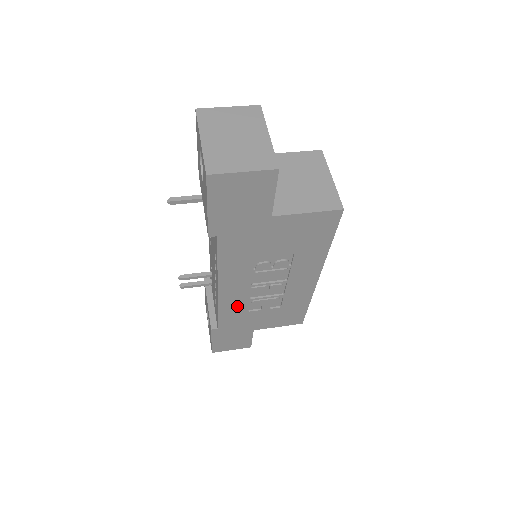
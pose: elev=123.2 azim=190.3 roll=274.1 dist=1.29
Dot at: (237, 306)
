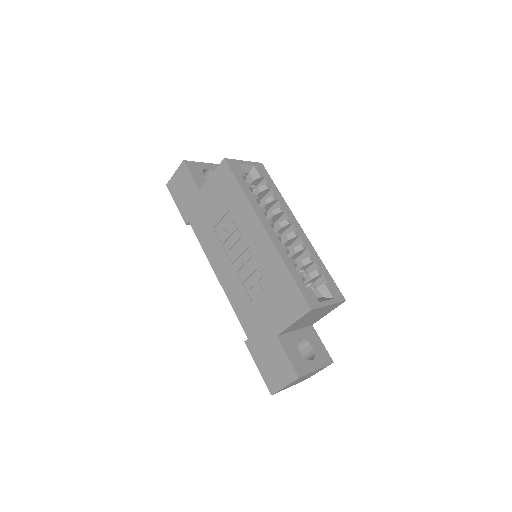
Dot at: (240, 295)
